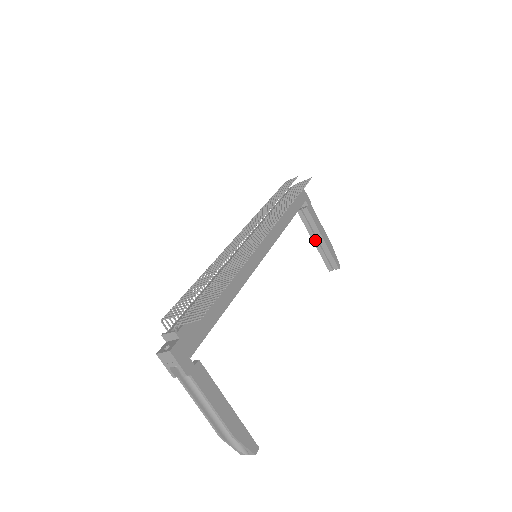
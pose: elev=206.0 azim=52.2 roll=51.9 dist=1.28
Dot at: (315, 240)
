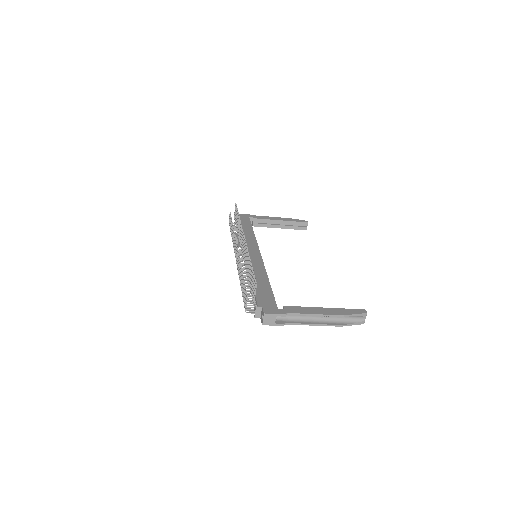
Dot at: (279, 226)
